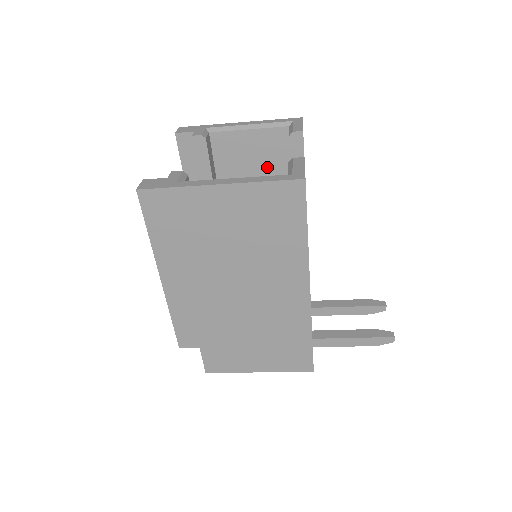
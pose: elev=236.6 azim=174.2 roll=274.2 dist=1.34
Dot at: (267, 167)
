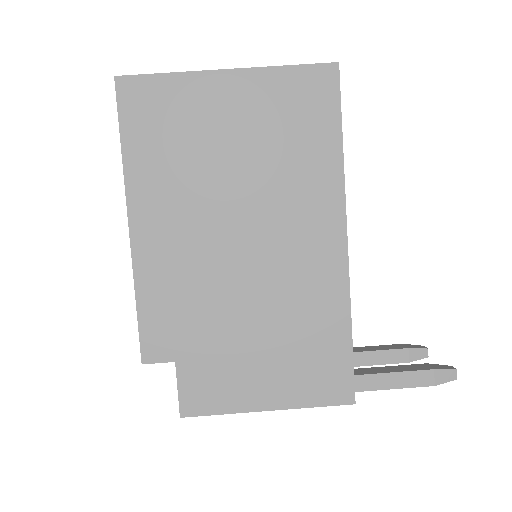
Dot at: occluded
